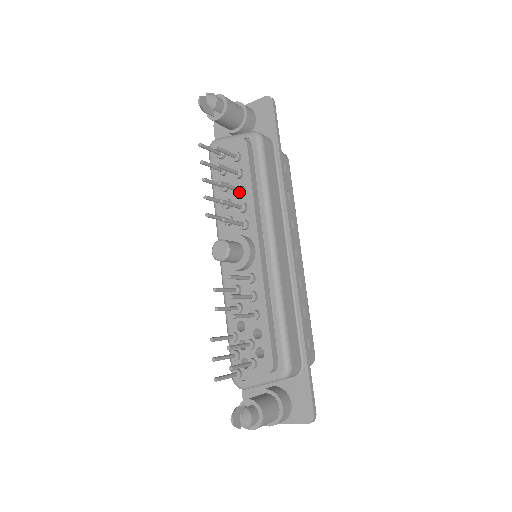
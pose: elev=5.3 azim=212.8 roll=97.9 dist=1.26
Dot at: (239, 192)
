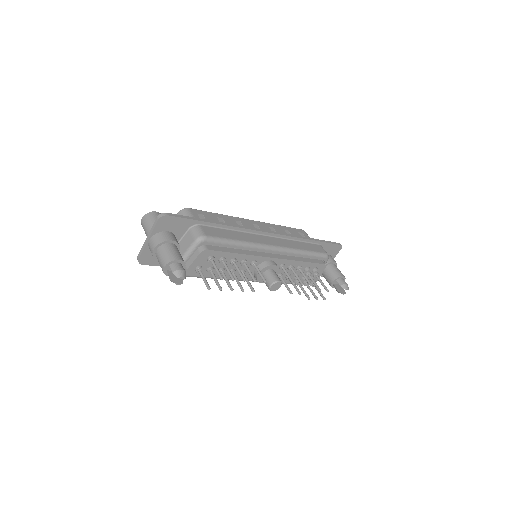
Dot at: (236, 263)
